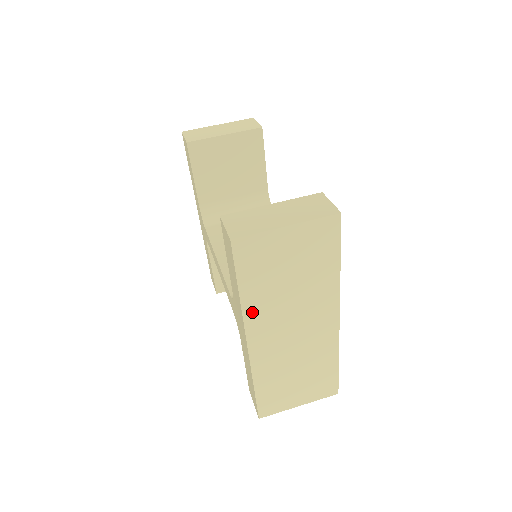
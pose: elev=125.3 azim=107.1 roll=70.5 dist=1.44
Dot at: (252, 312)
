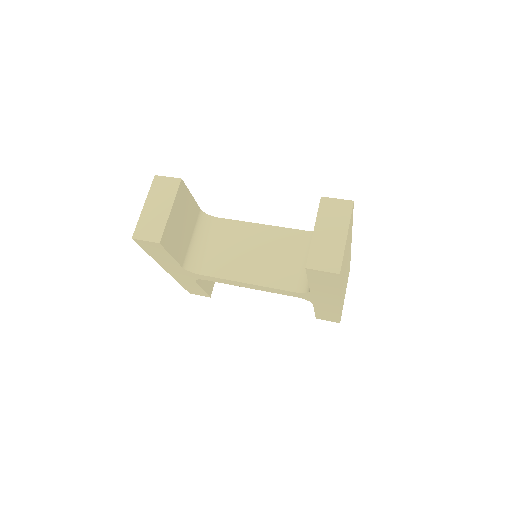
Dot at: (341, 288)
